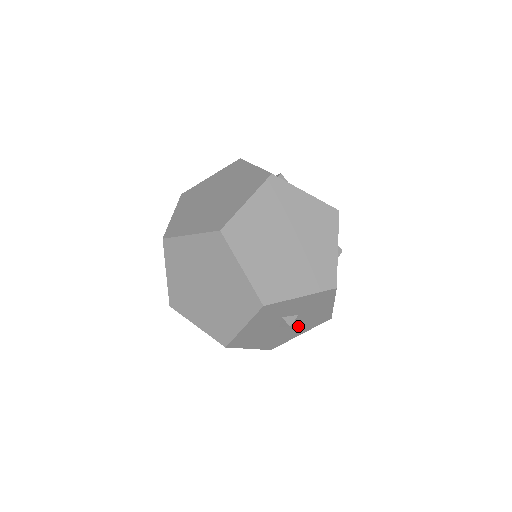
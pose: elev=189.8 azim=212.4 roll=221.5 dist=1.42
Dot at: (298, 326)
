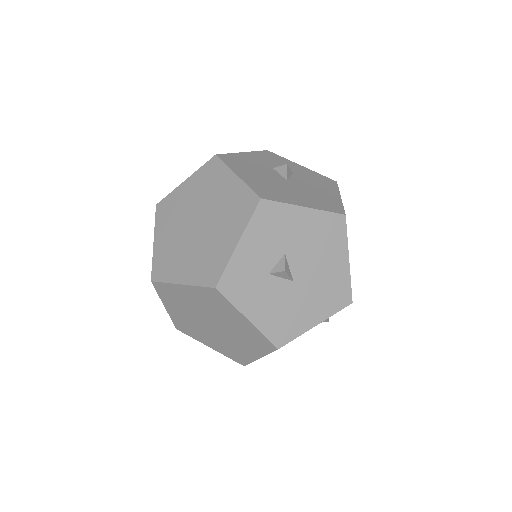
Dot at: (319, 259)
